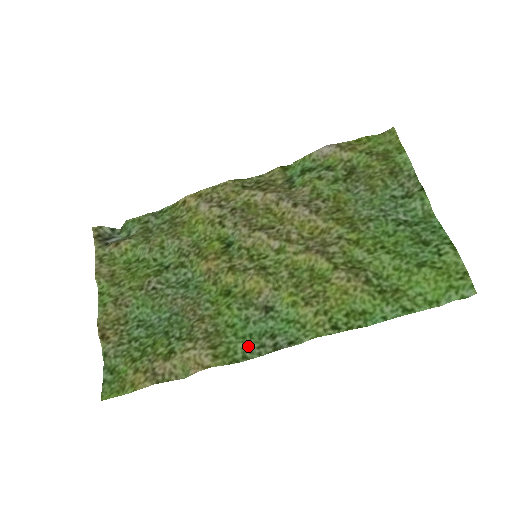
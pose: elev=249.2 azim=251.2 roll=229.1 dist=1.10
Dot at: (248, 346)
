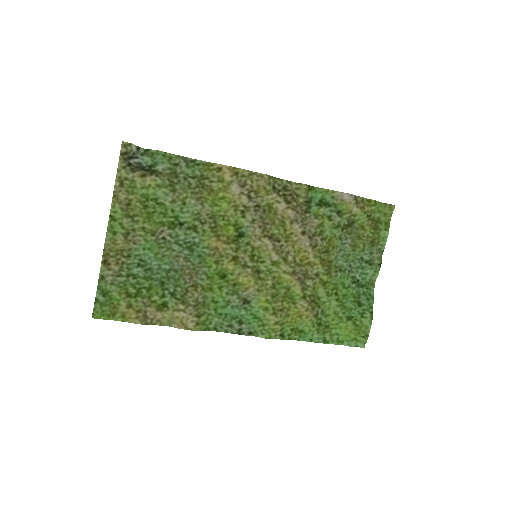
Dot at: (221, 322)
